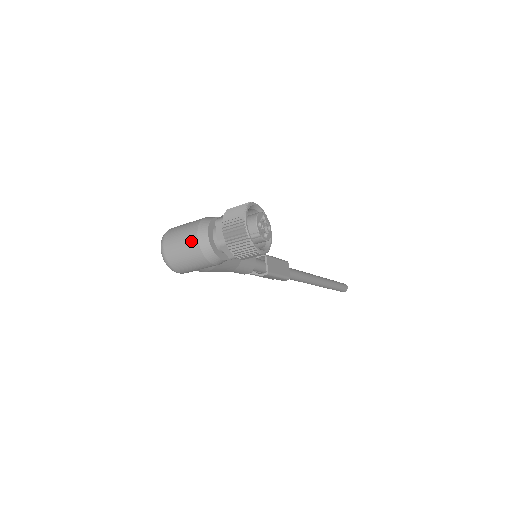
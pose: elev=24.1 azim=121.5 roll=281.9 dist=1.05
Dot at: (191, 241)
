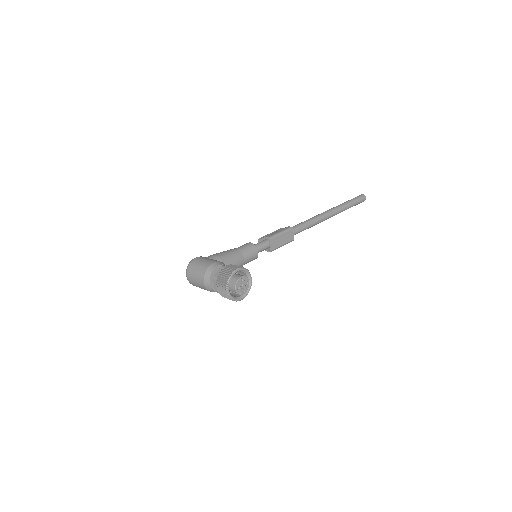
Dot at: (201, 284)
